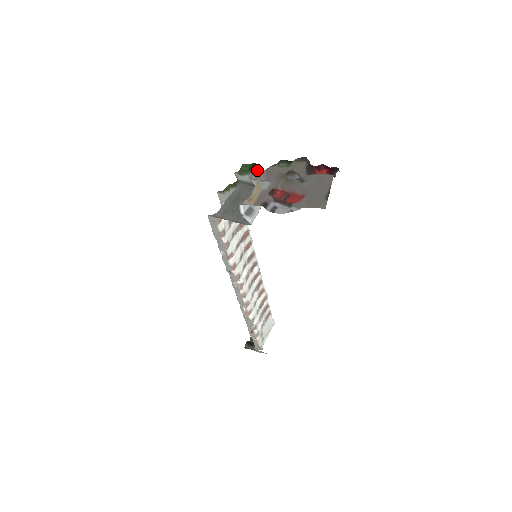
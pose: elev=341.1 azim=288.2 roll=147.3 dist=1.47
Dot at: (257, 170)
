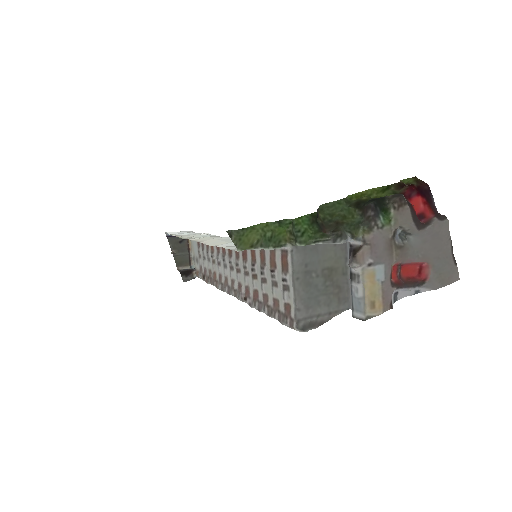
Dot at: (317, 217)
